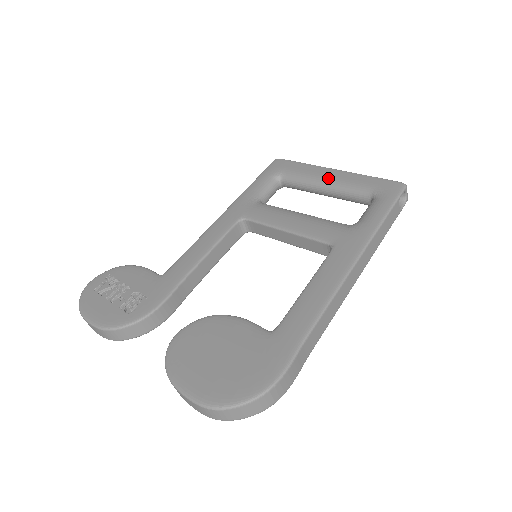
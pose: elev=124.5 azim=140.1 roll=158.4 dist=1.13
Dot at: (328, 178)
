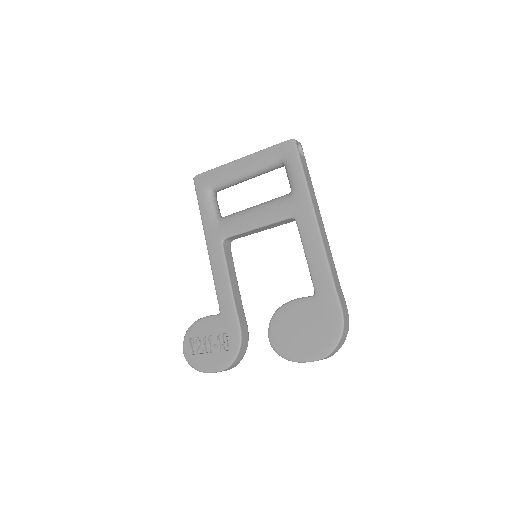
Dot at: (243, 169)
